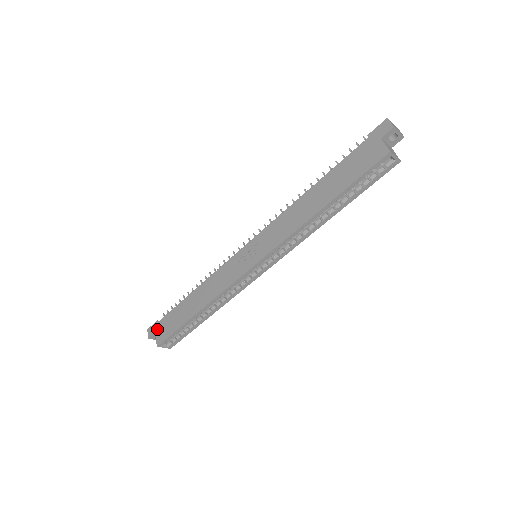
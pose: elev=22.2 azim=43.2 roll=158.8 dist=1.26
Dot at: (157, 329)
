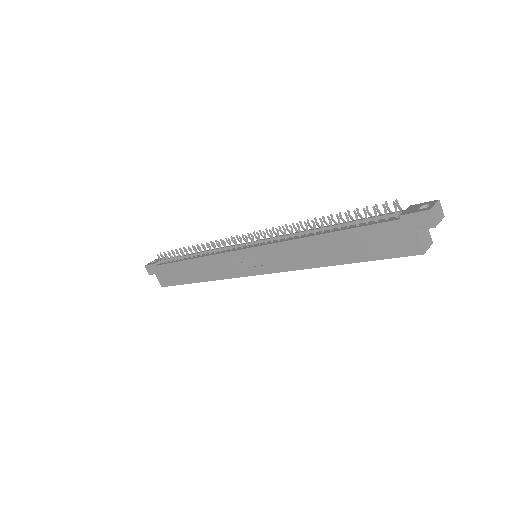
Dot at: (156, 272)
